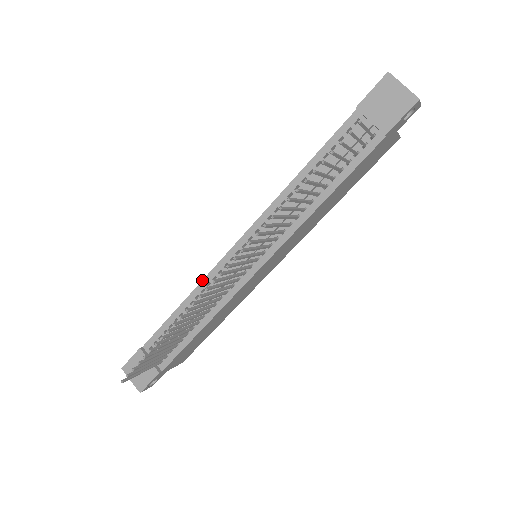
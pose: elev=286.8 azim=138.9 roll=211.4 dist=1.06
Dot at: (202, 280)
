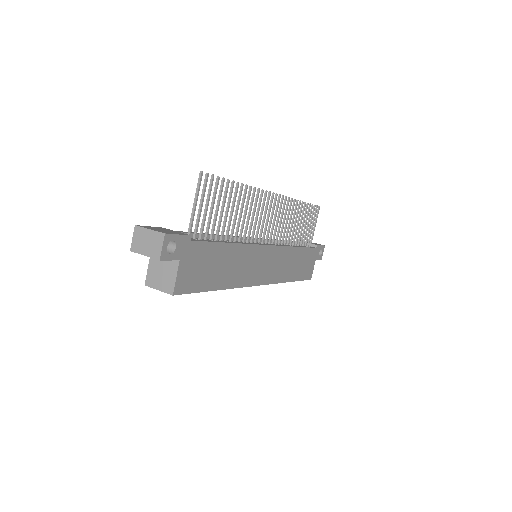
Dot at: occluded
